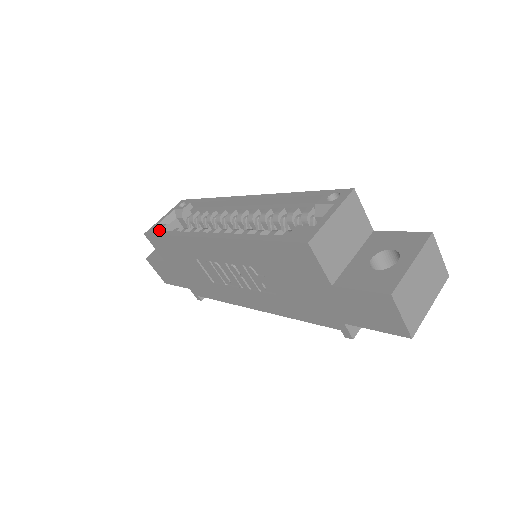
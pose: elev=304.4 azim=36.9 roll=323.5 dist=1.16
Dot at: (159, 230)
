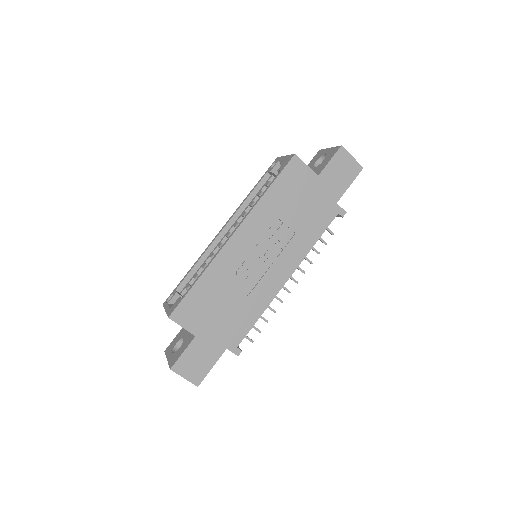
Dot at: (180, 299)
